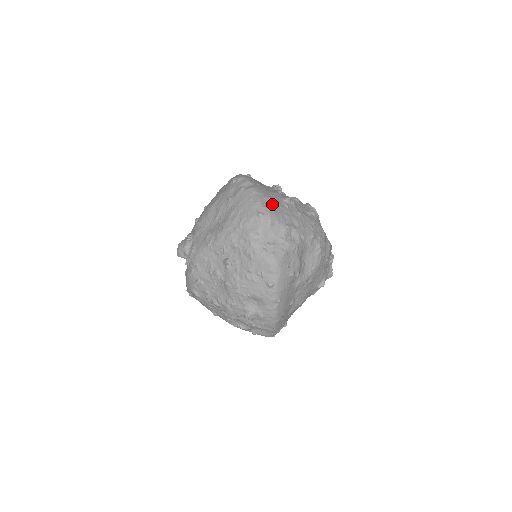
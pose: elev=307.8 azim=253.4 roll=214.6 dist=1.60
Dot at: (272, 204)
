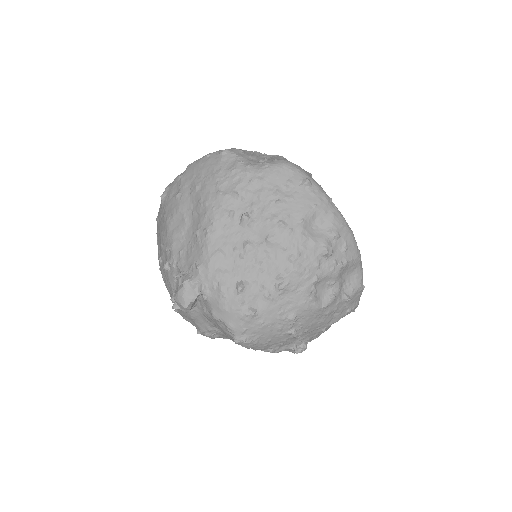
Dot at: occluded
